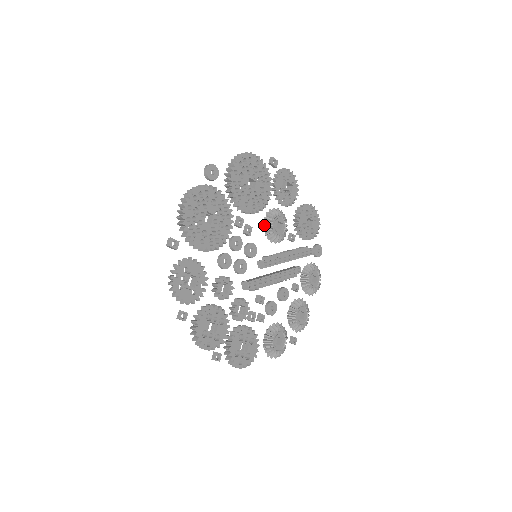
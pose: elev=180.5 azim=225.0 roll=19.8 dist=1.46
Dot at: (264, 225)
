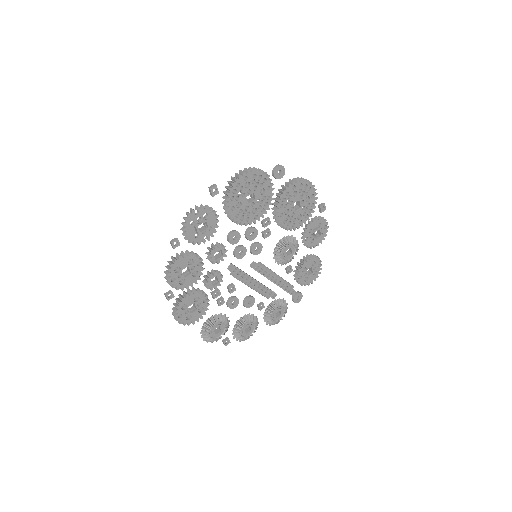
Dot at: (279, 242)
